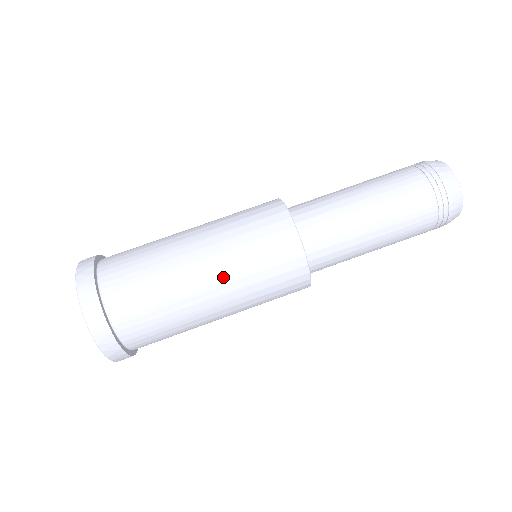
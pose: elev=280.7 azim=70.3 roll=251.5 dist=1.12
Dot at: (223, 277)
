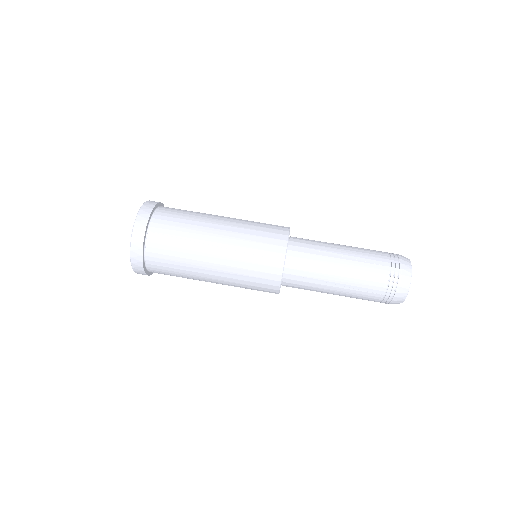
Dot at: (232, 223)
